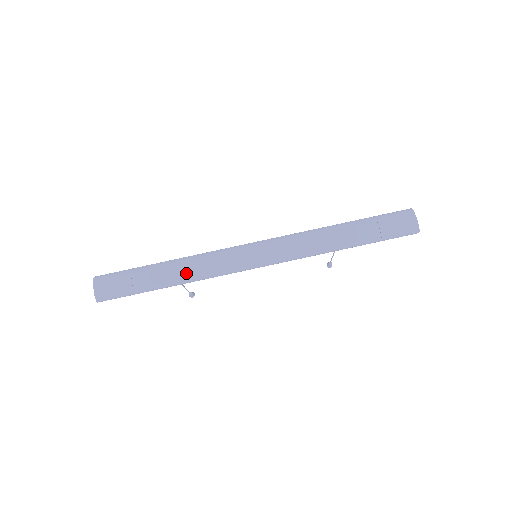
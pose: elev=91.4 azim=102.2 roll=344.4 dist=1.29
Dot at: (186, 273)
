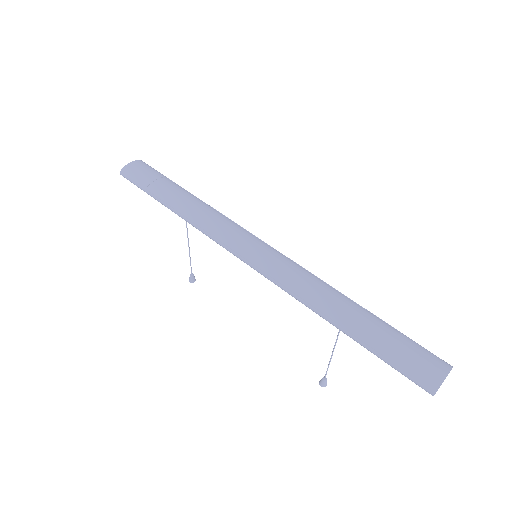
Dot at: (192, 210)
